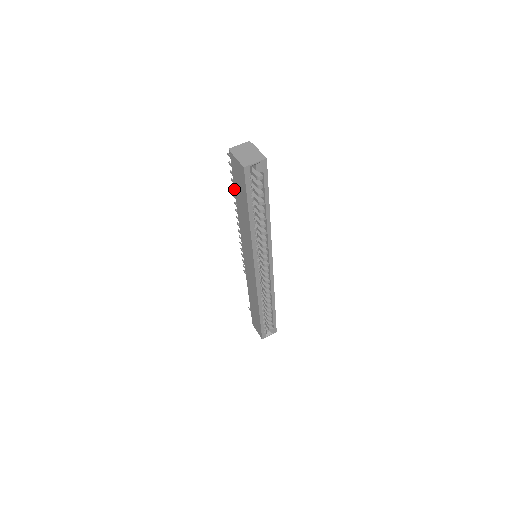
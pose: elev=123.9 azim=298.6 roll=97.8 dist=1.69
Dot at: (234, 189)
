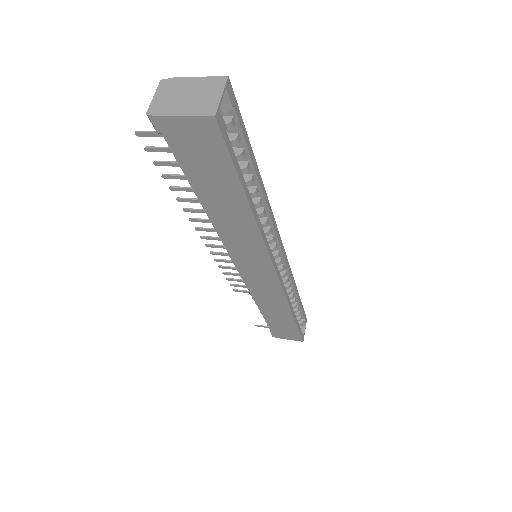
Dot at: (178, 188)
